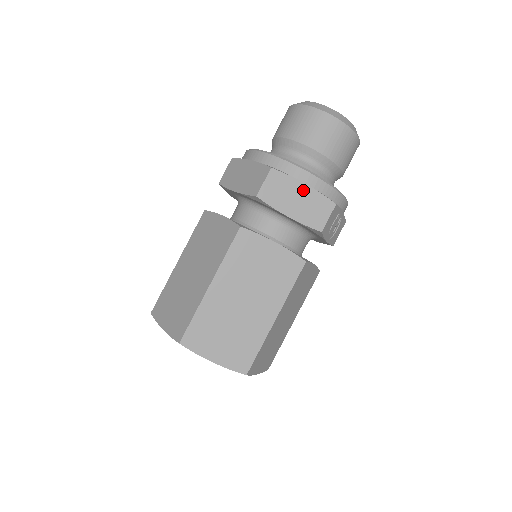
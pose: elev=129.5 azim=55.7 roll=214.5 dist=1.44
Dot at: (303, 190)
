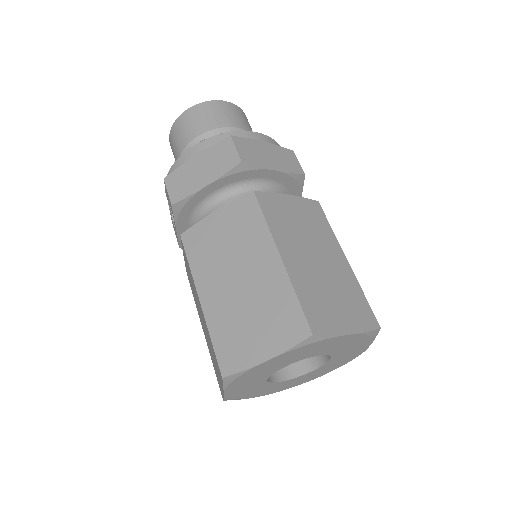
Dot at: (266, 147)
